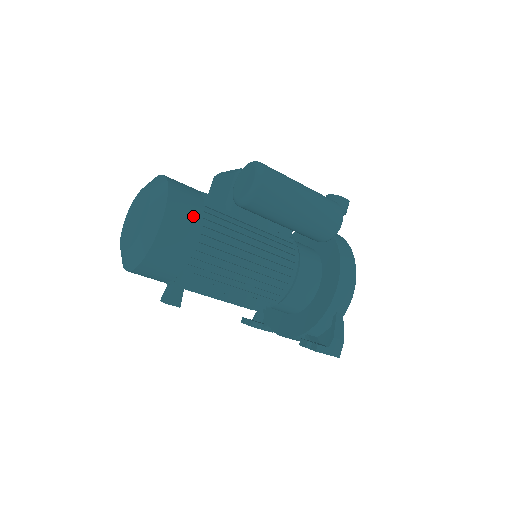
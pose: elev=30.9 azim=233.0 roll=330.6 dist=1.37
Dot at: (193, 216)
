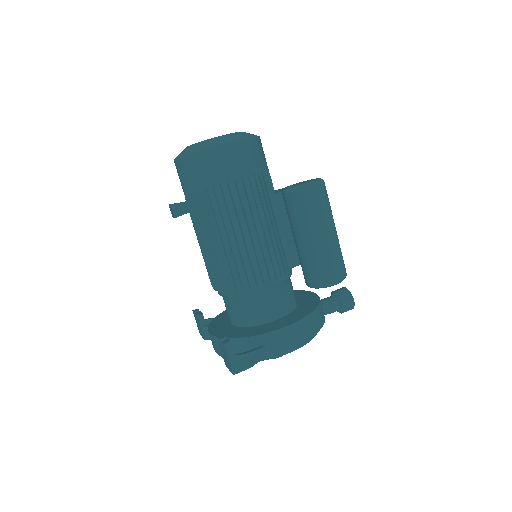
Dot at: (250, 165)
